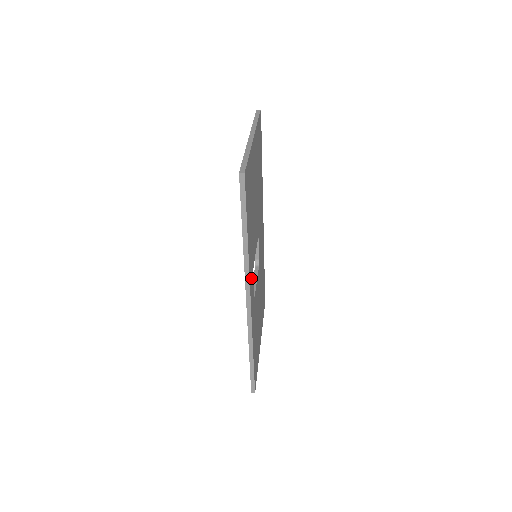
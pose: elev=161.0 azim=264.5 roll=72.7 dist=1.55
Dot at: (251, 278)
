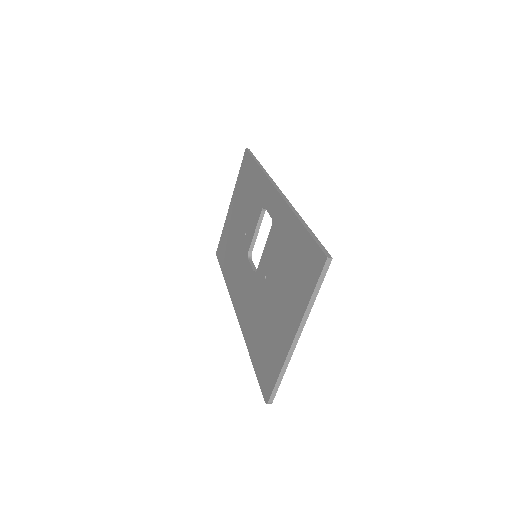
Dot at: occluded
